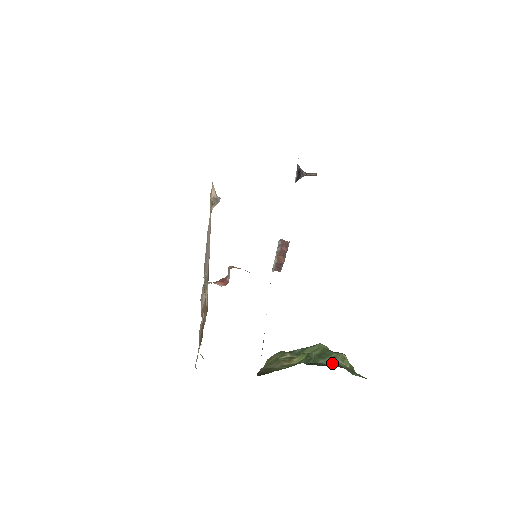
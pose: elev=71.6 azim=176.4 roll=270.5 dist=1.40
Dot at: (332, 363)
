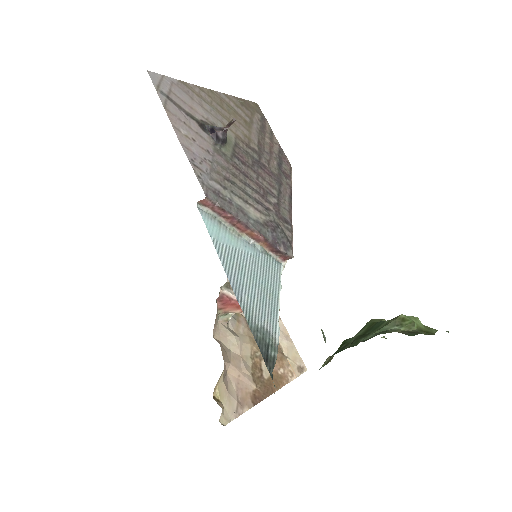
Dot at: (376, 335)
